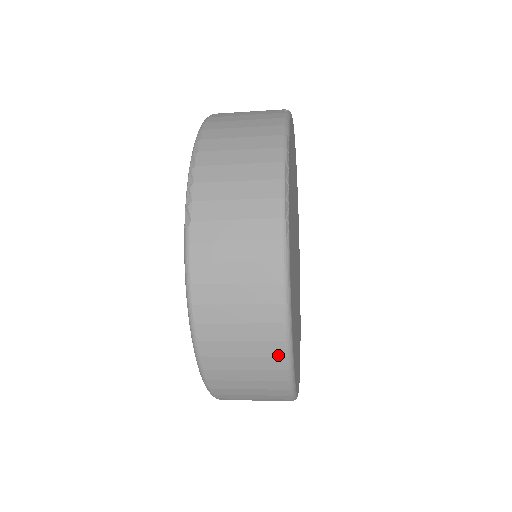
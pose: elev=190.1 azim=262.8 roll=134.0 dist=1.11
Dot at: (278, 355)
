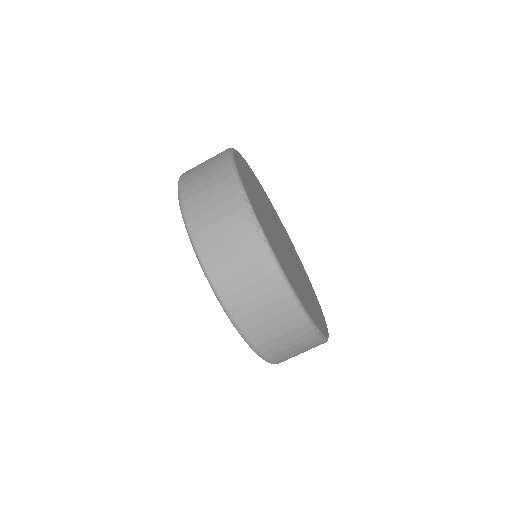
Dot at: occluded
